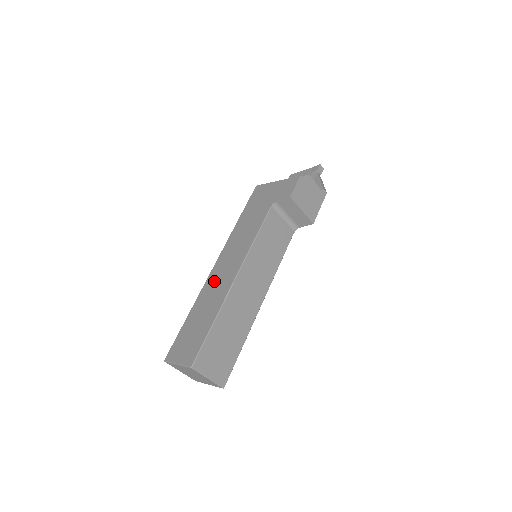
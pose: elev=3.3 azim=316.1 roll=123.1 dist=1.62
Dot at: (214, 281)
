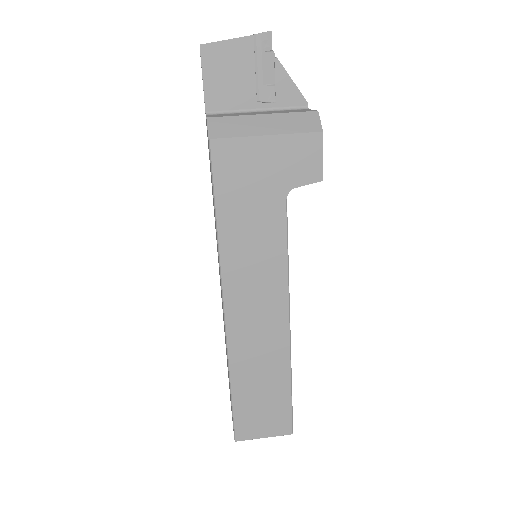
Dot at: (248, 337)
